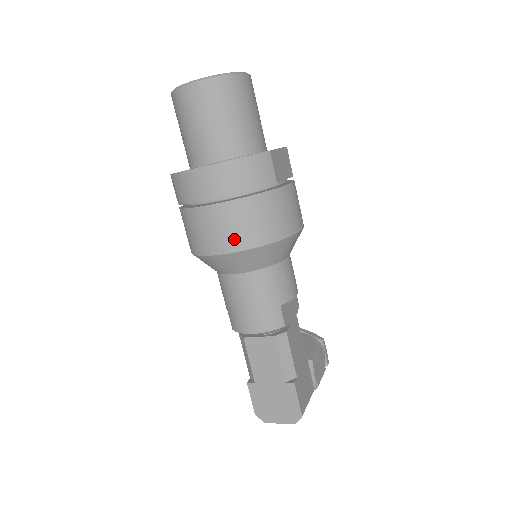
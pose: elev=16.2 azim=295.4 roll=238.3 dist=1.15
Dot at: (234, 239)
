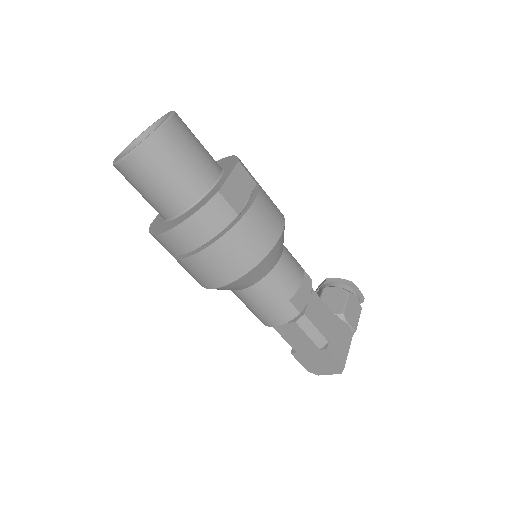
Dot at: (222, 276)
